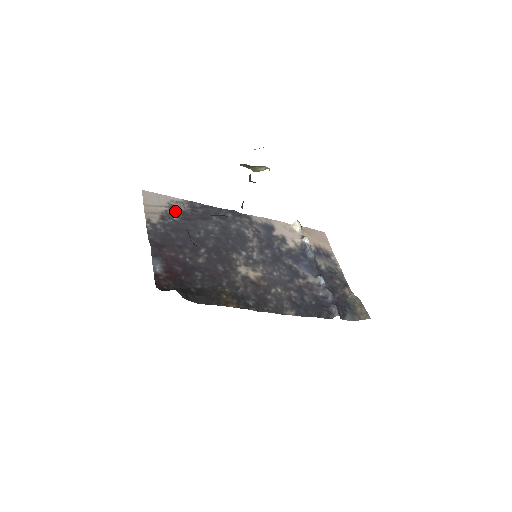
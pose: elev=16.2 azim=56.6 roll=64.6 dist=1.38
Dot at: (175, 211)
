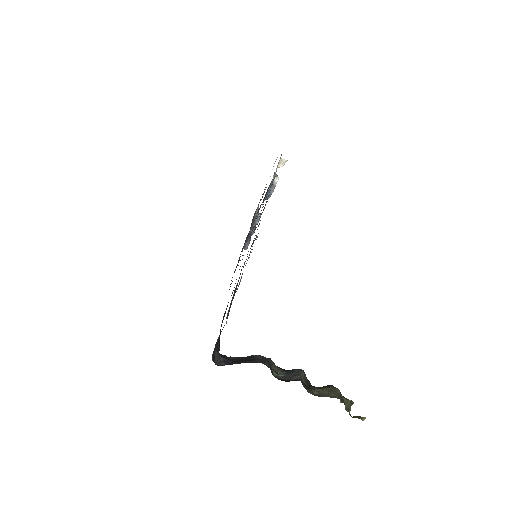
Dot at: occluded
